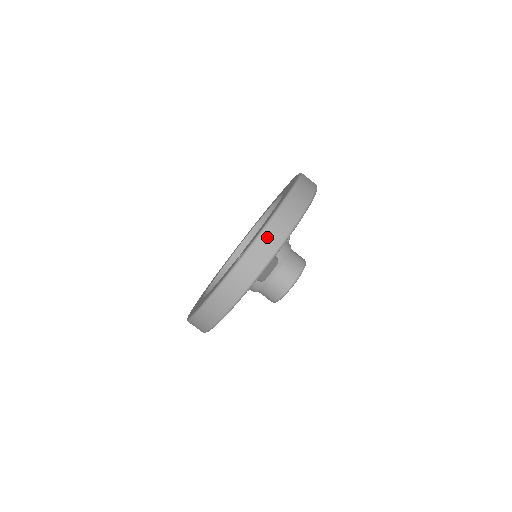
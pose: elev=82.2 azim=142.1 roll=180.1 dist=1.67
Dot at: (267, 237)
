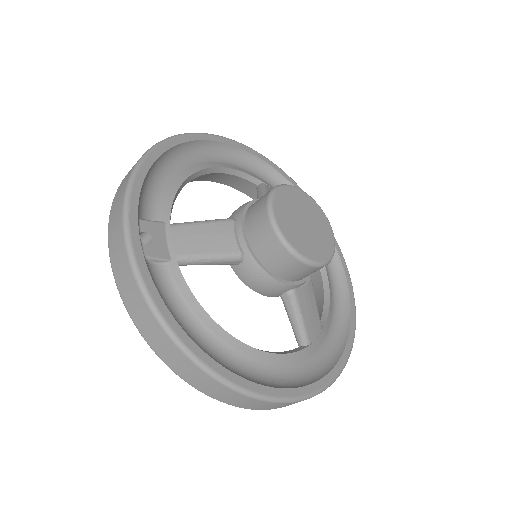
Dot at: (115, 203)
